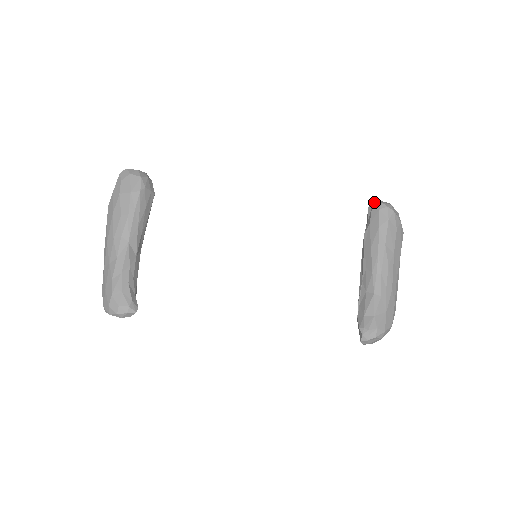
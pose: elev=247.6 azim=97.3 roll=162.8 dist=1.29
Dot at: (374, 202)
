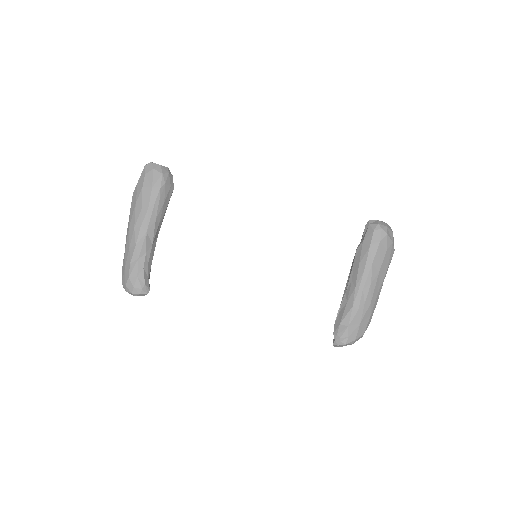
Dot at: (372, 221)
